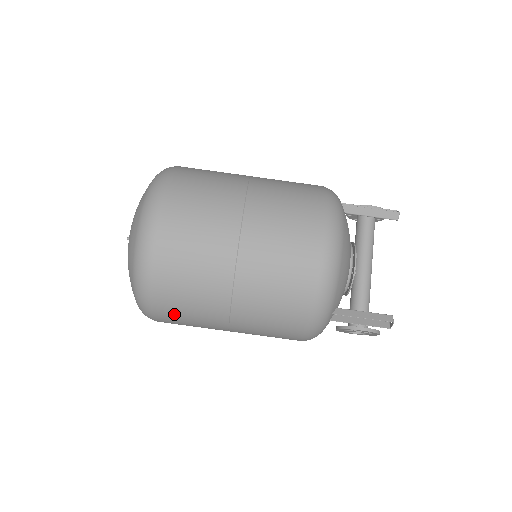
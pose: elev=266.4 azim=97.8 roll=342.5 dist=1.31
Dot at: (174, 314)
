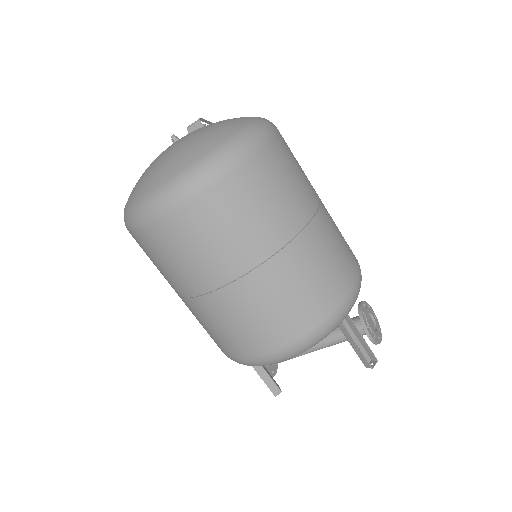
Dot at: occluded
